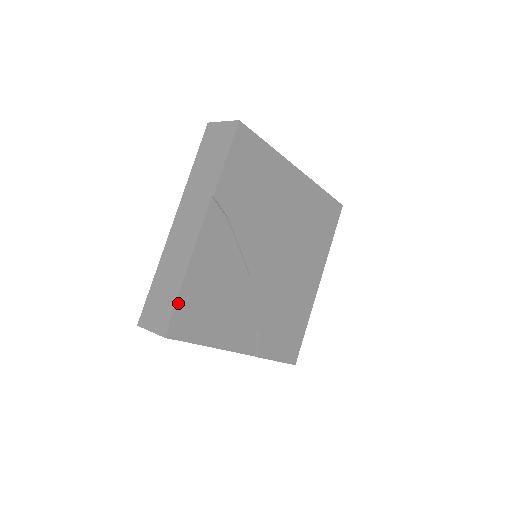
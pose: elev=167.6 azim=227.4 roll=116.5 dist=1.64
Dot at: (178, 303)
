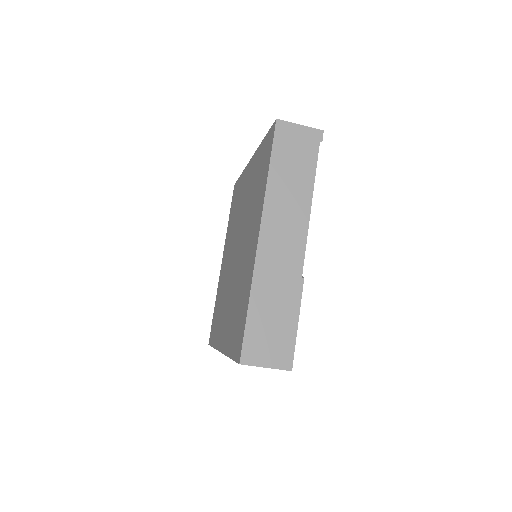
Dot at: occluded
